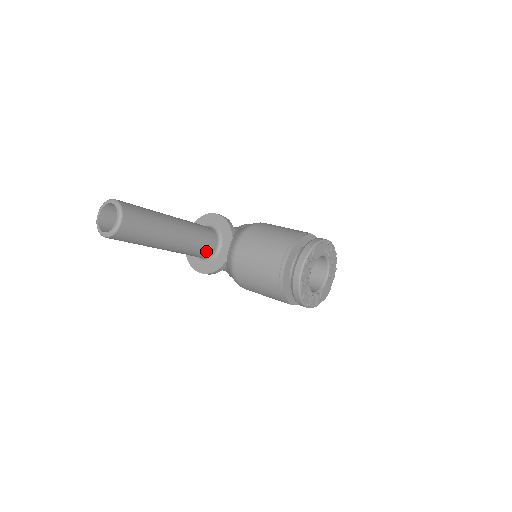
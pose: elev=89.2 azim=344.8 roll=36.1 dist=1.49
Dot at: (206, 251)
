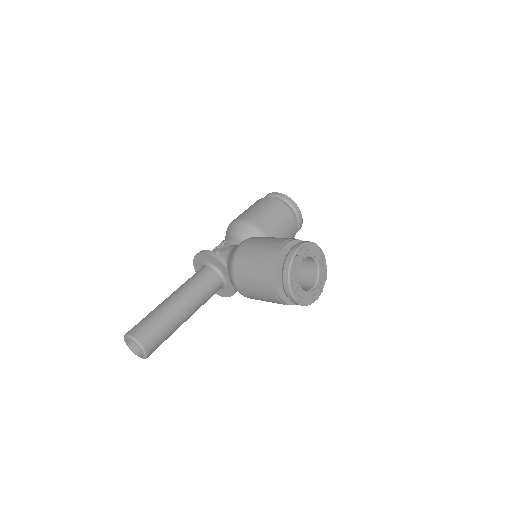
Dot at: (216, 290)
